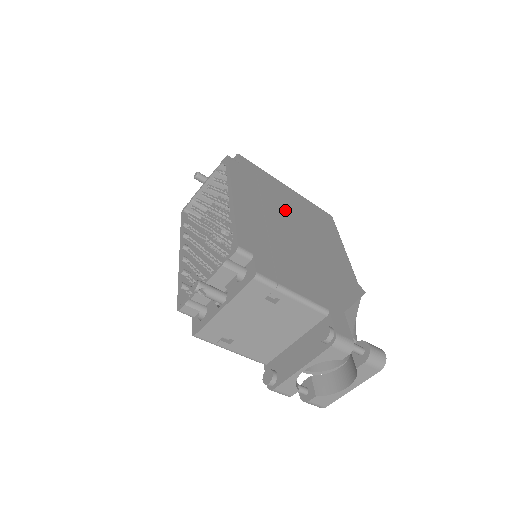
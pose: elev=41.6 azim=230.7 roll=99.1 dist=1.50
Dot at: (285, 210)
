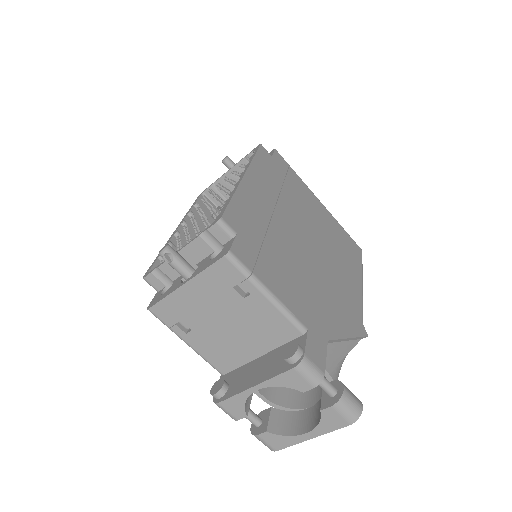
Dot at: (304, 217)
